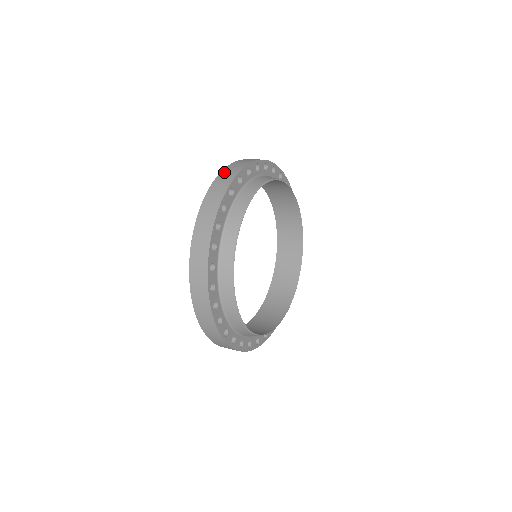
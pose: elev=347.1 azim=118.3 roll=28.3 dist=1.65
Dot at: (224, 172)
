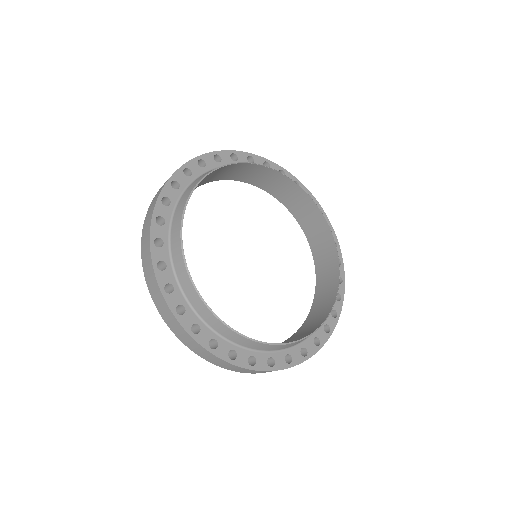
Dot at: occluded
